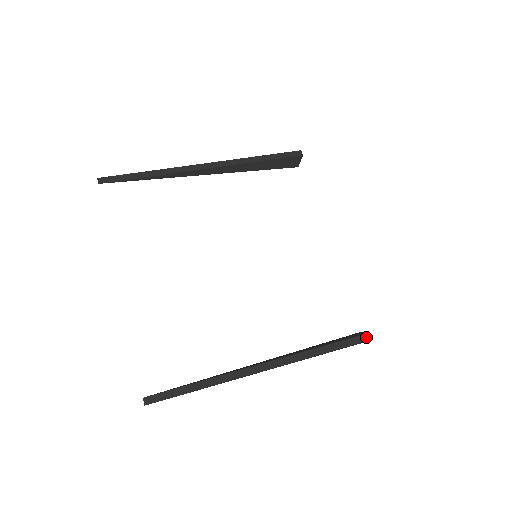
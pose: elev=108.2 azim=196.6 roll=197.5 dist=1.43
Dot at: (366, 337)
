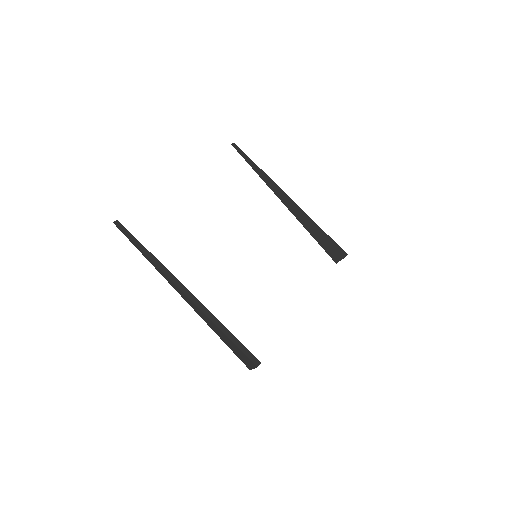
Dot at: (256, 361)
